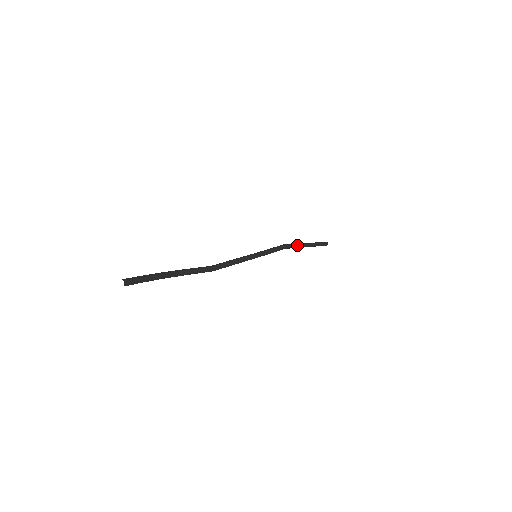
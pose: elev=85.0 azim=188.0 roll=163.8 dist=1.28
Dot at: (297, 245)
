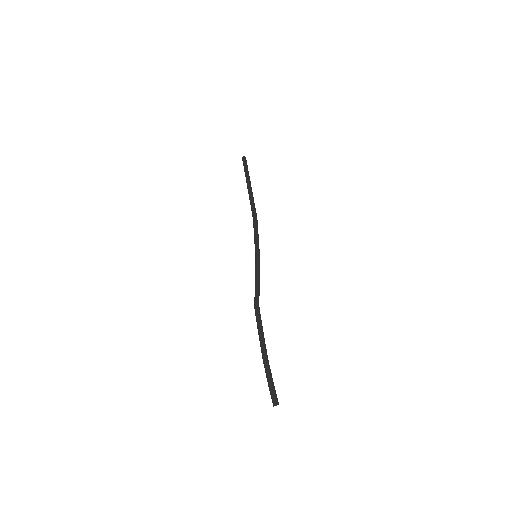
Dot at: (254, 203)
